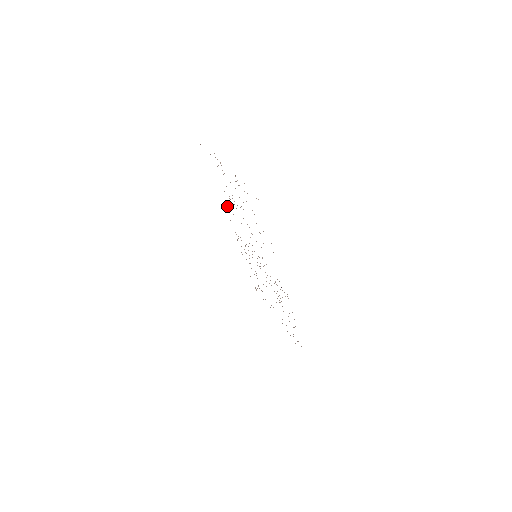
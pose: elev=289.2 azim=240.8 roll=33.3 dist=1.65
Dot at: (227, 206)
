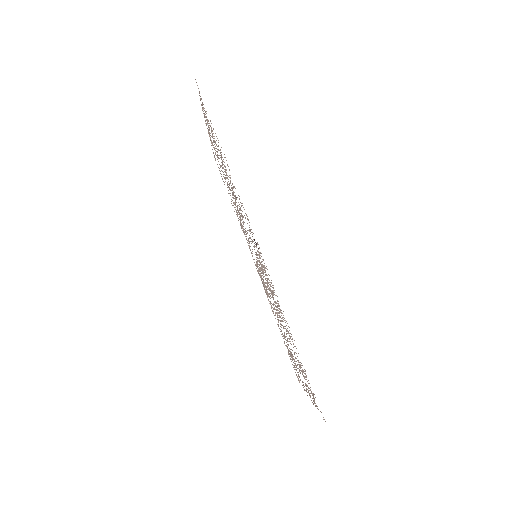
Dot at: occluded
